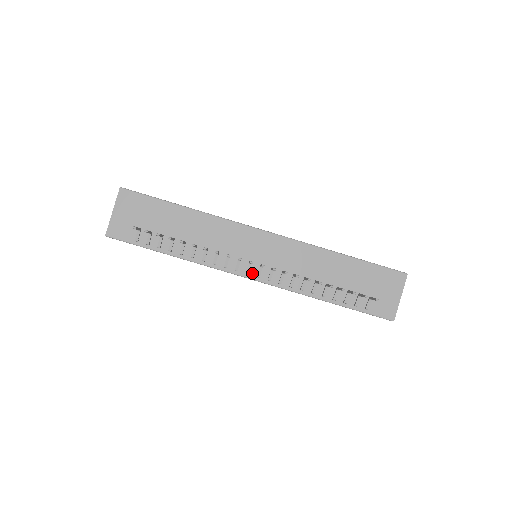
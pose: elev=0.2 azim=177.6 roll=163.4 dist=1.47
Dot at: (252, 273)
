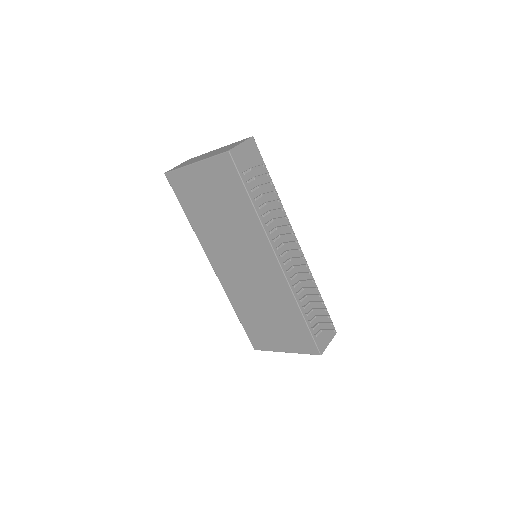
Dot at: (281, 259)
